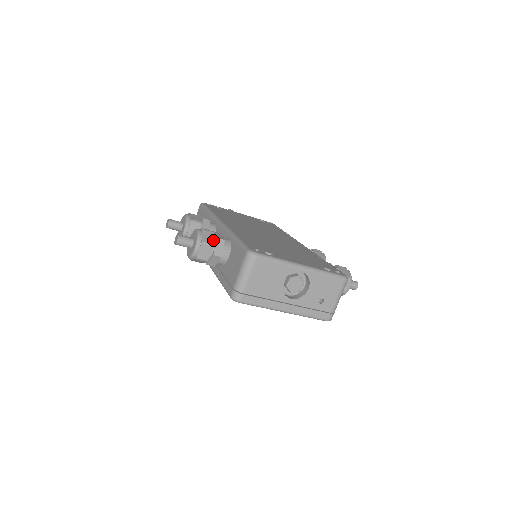
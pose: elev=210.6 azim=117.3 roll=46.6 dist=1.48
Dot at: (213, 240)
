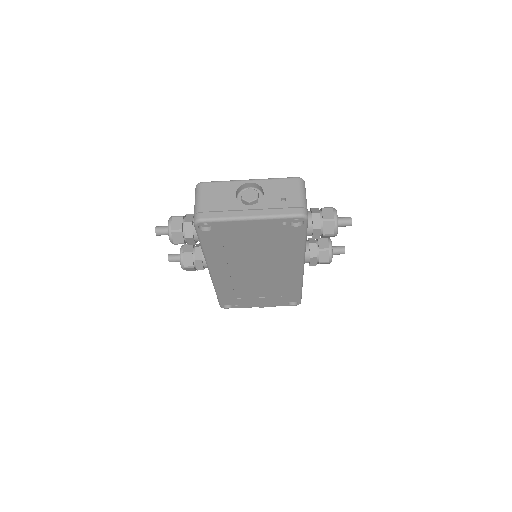
Dot at: (183, 216)
